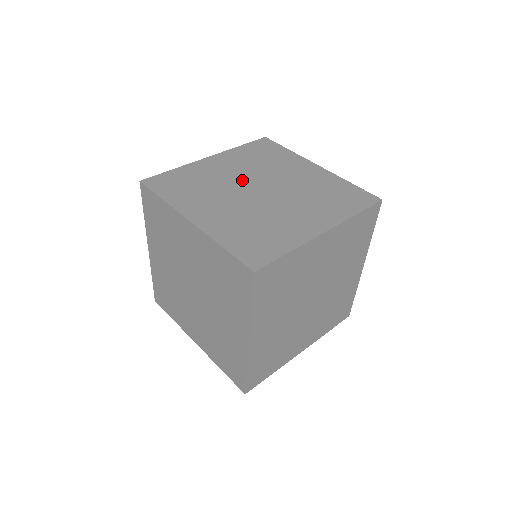
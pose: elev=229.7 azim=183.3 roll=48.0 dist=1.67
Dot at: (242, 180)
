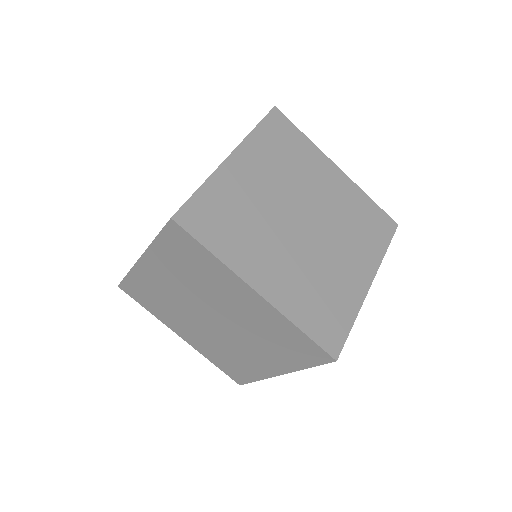
Dot at: occluded
